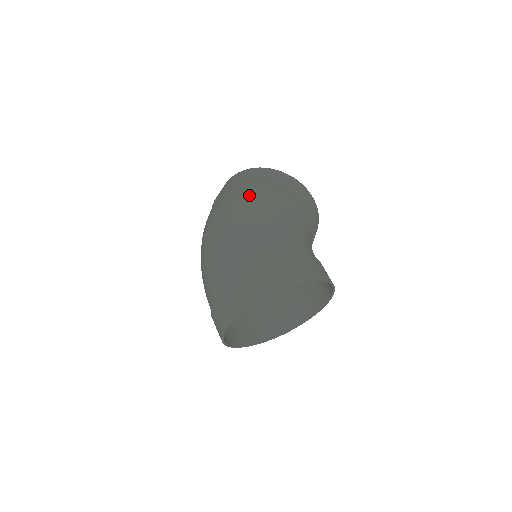
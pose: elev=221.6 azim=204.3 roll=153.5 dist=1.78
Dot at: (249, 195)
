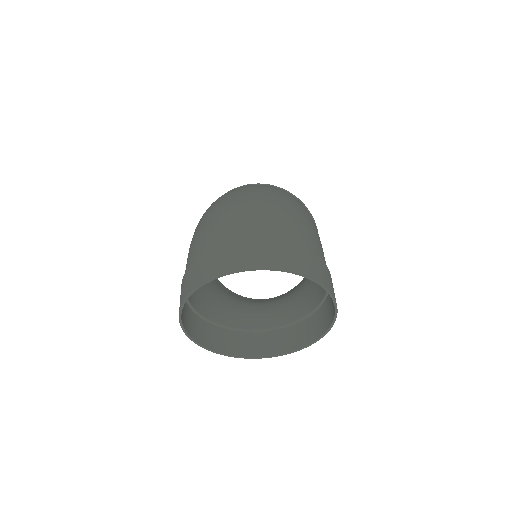
Dot at: occluded
